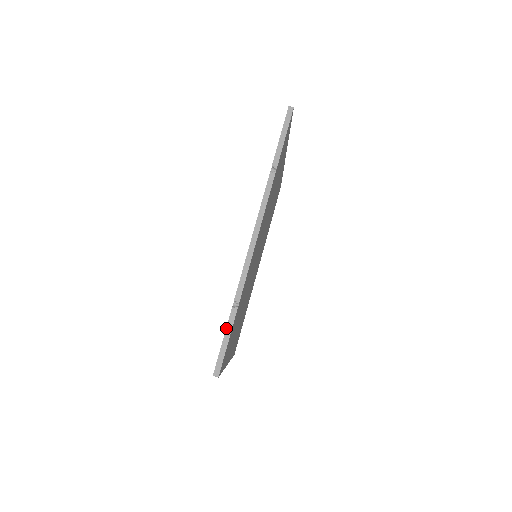
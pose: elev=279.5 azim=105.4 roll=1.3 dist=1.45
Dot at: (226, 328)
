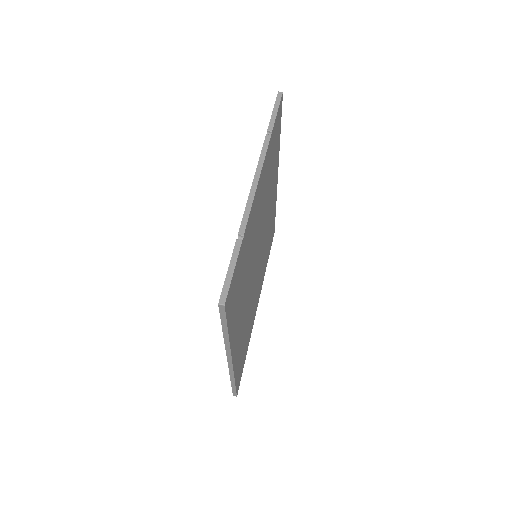
Dot at: (231, 258)
